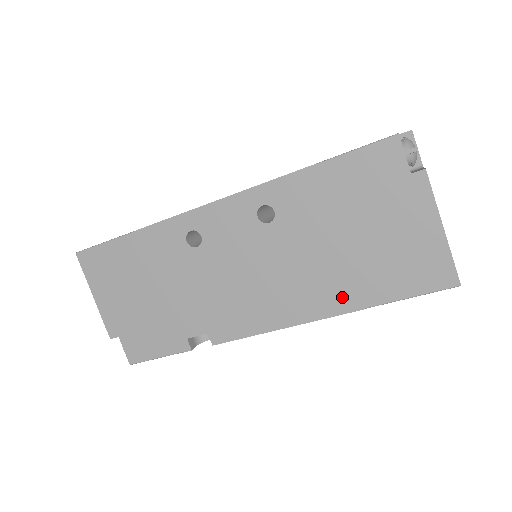
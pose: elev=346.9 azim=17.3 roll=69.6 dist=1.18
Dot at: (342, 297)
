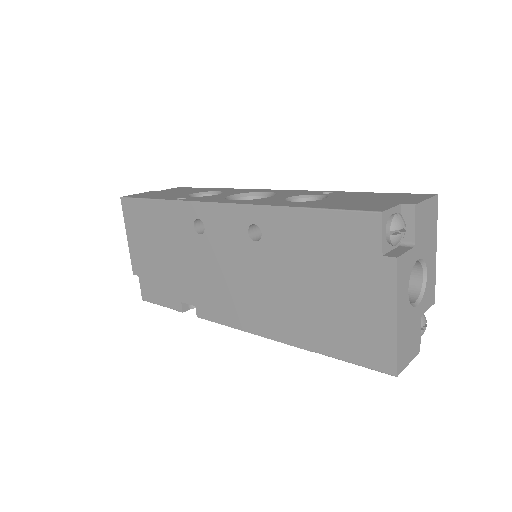
Dot at: (297, 332)
